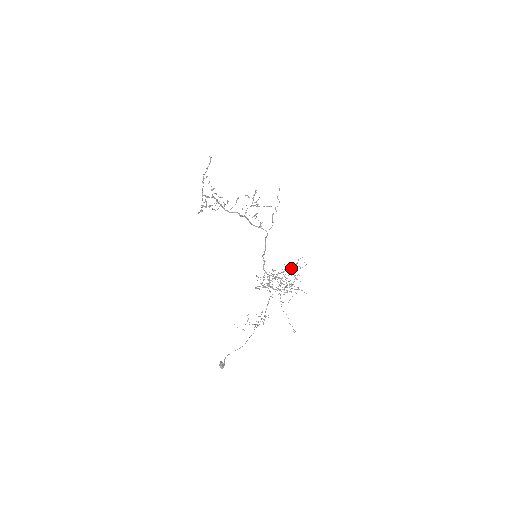
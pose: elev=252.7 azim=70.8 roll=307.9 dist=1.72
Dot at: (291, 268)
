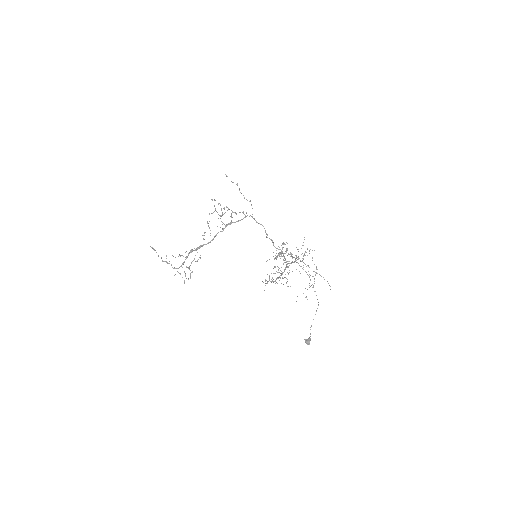
Dot at: (281, 251)
